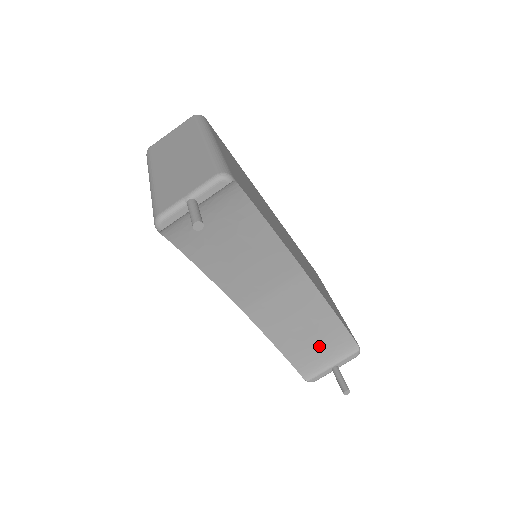
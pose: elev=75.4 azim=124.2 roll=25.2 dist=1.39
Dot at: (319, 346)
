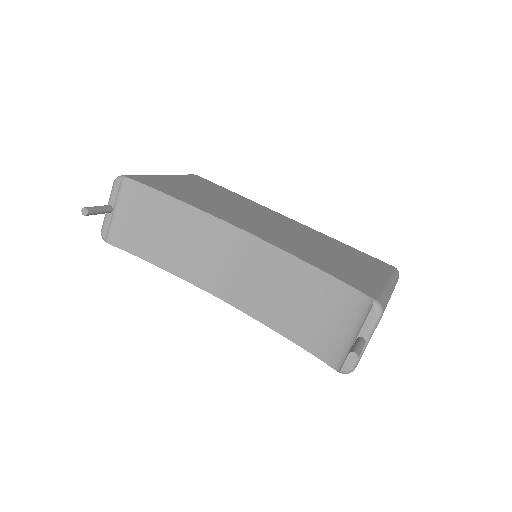
Dot at: (325, 317)
